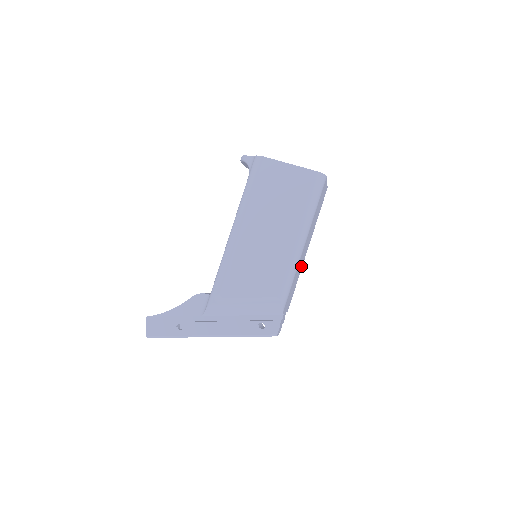
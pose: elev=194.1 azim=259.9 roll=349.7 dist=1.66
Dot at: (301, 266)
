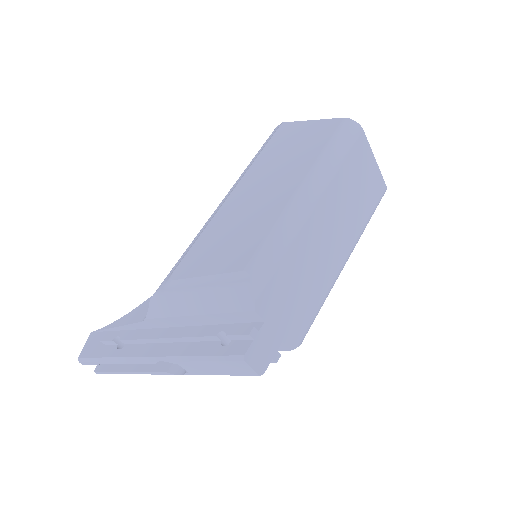
Dot at: (324, 276)
